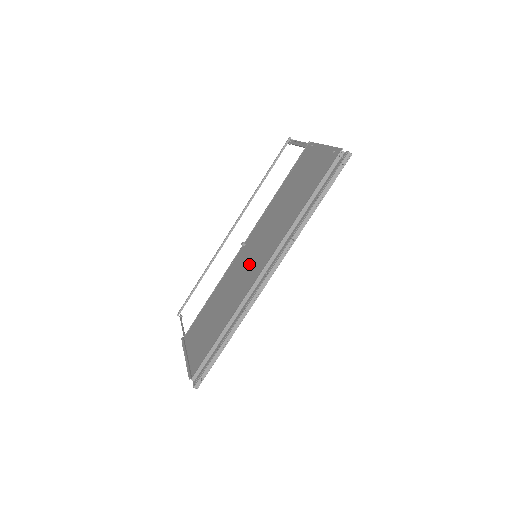
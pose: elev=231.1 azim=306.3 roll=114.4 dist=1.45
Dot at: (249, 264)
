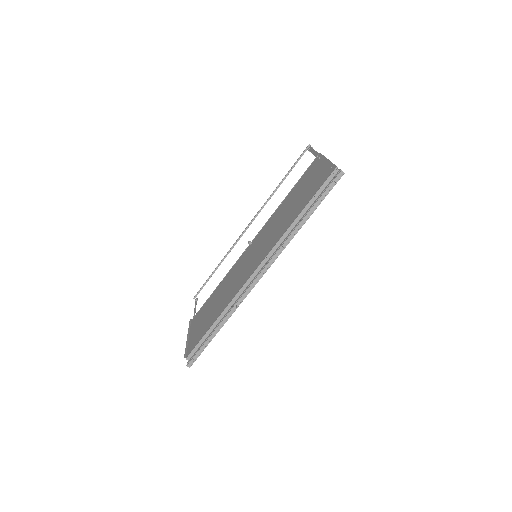
Dot at: (248, 263)
